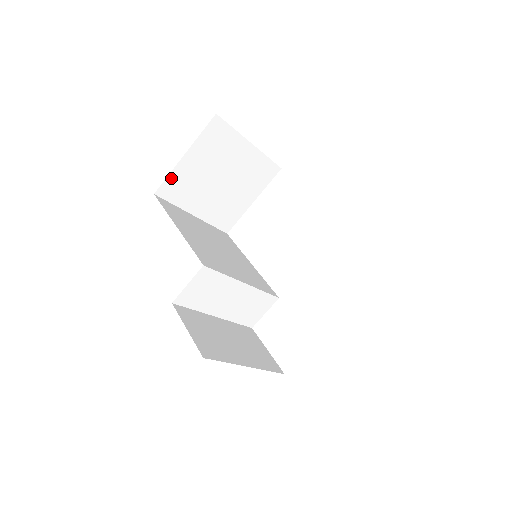
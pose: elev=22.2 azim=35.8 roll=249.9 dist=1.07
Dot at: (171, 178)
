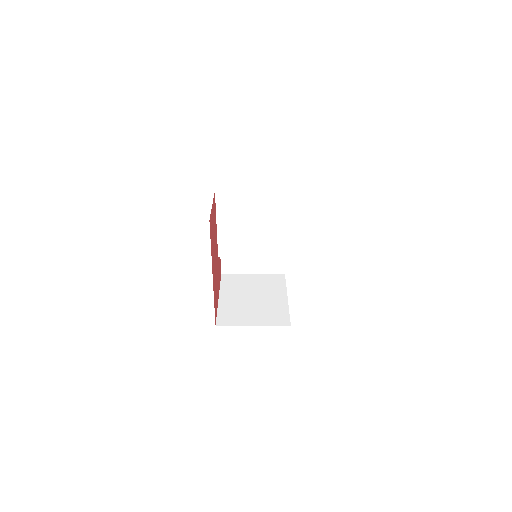
Dot at: occluded
